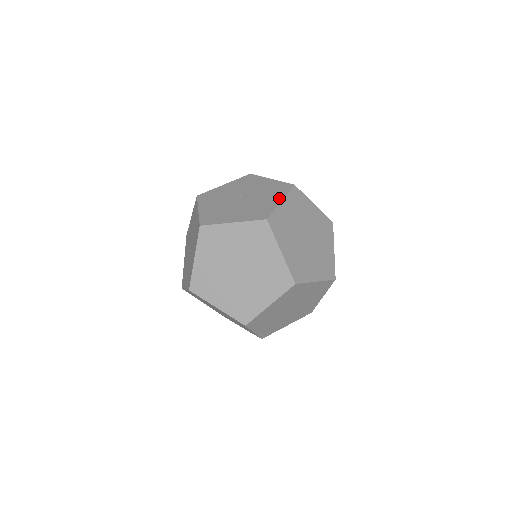
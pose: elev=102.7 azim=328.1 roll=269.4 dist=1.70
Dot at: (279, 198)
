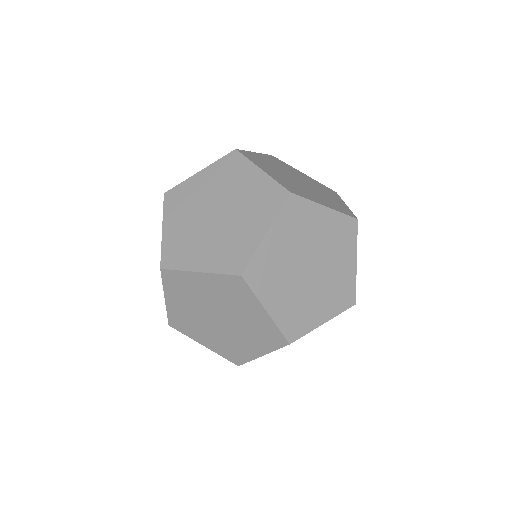
Dot at: occluded
